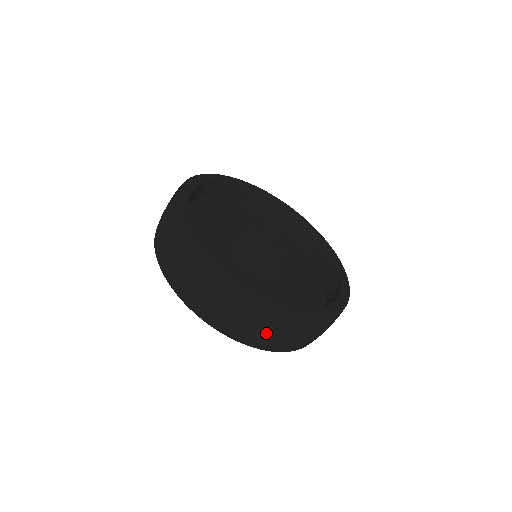
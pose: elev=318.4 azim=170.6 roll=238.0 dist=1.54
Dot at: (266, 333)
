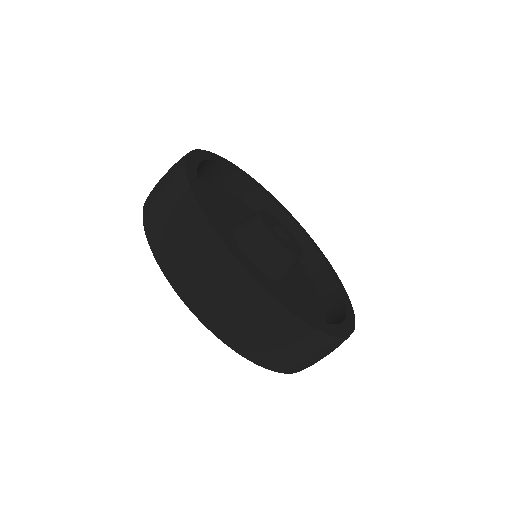
Dot at: (268, 341)
